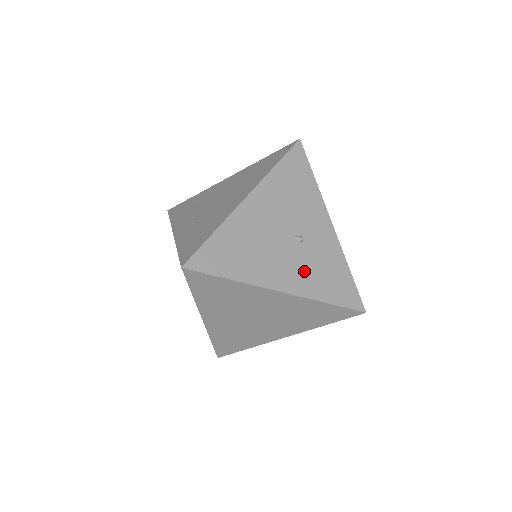
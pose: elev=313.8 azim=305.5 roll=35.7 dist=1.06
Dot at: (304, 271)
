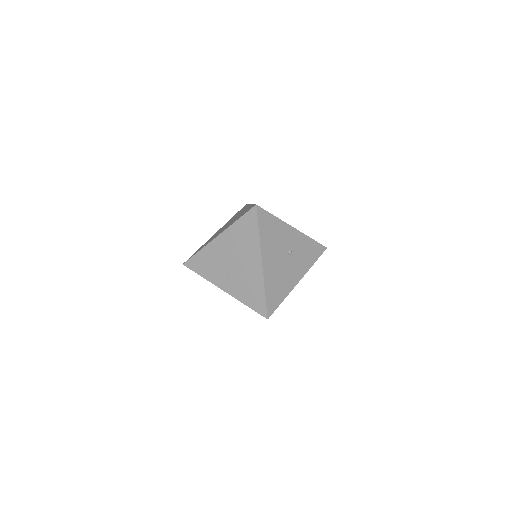
Dot at: (300, 263)
